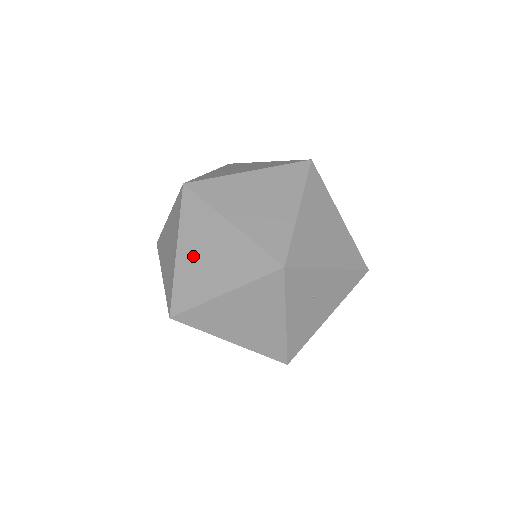
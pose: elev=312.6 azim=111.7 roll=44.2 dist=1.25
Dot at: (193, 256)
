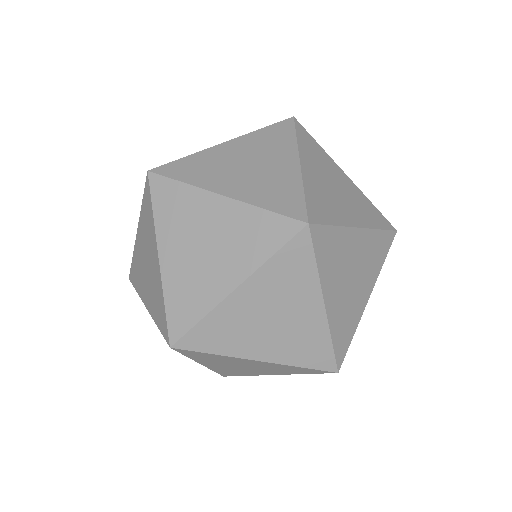
Dot at: (224, 367)
